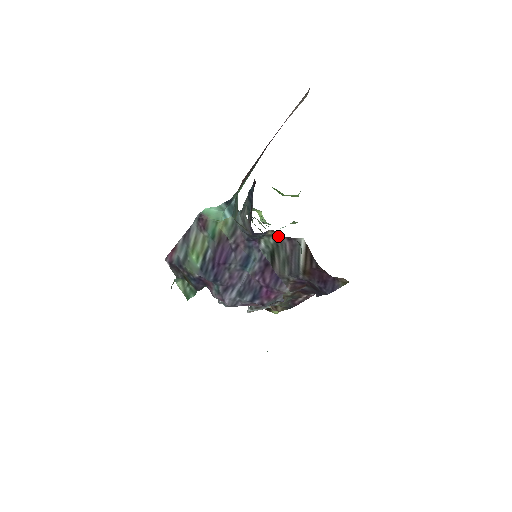
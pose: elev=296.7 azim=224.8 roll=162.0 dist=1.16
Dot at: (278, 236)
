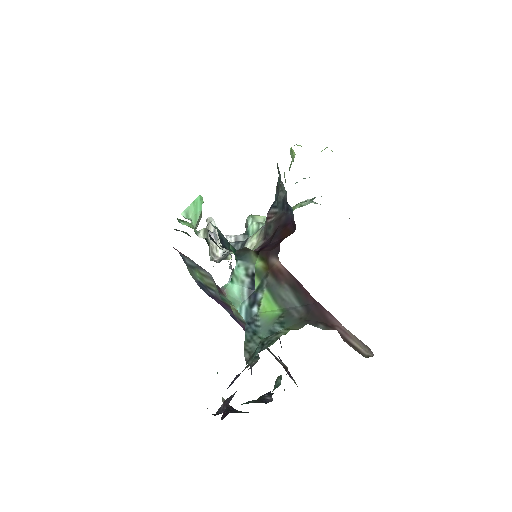
Dot at: occluded
